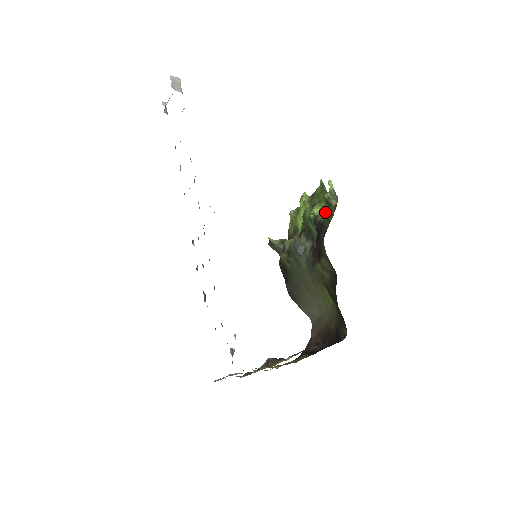
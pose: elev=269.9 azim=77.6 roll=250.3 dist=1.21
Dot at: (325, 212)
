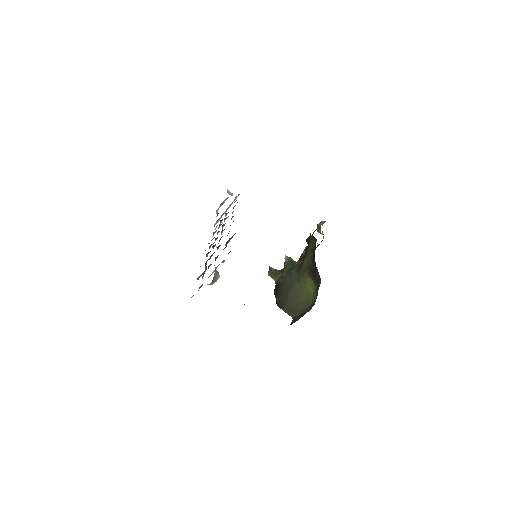
Dot at: (317, 243)
